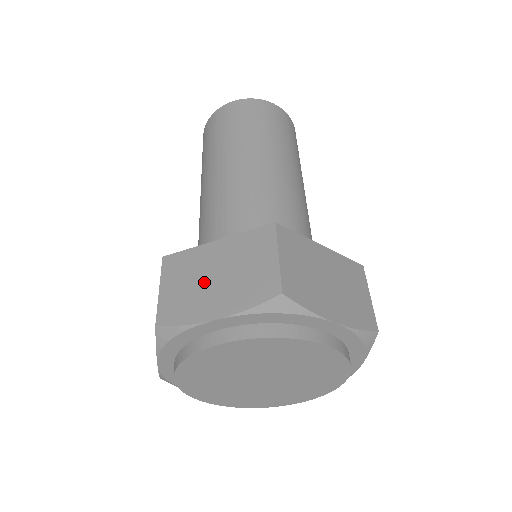
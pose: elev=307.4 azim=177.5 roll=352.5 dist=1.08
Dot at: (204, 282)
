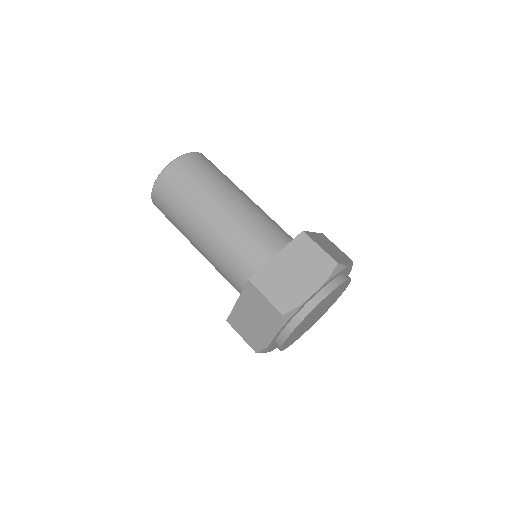
Dot at: (252, 325)
